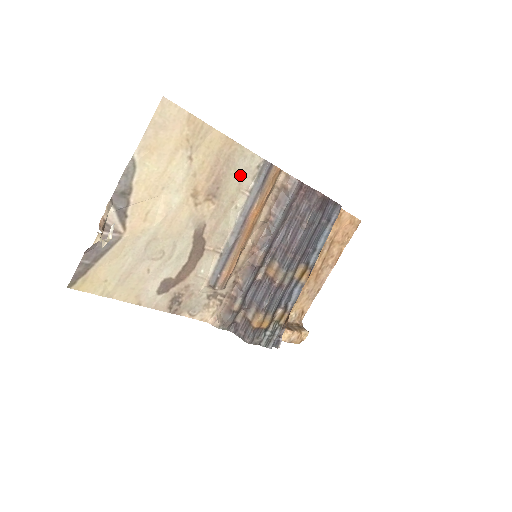
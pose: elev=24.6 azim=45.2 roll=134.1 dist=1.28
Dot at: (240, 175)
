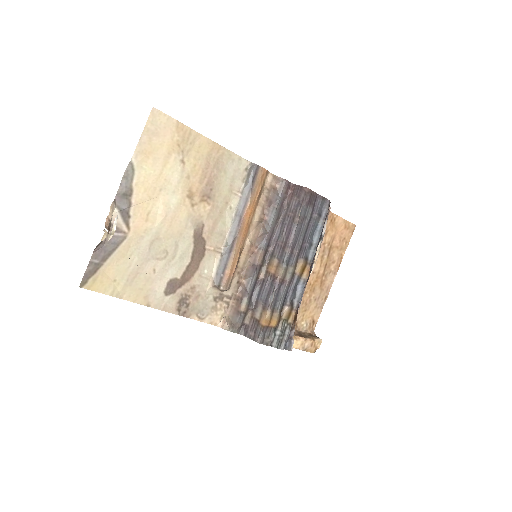
Dot at: (230, 177)
